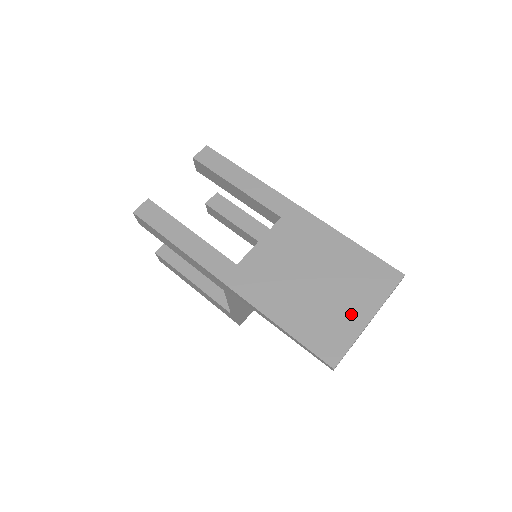
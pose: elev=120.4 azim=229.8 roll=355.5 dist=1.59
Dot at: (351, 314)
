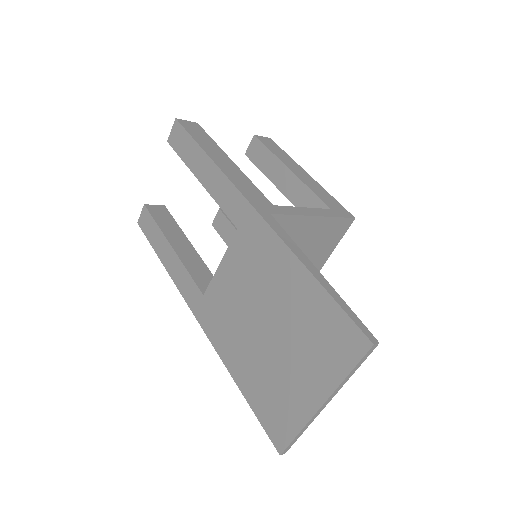
Dot at: (300, 390)
